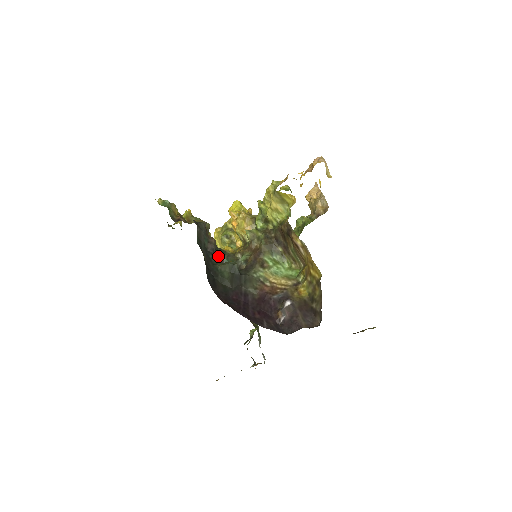
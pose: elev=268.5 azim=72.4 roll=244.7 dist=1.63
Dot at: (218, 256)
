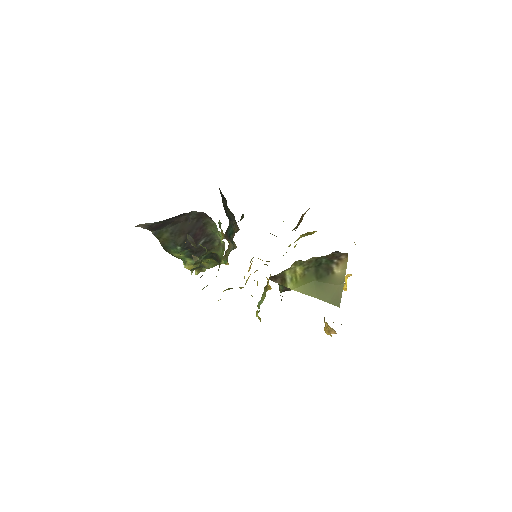
Dot at: (229, 232)
